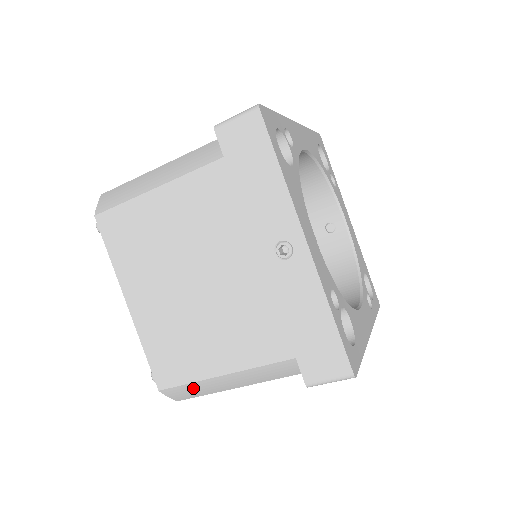
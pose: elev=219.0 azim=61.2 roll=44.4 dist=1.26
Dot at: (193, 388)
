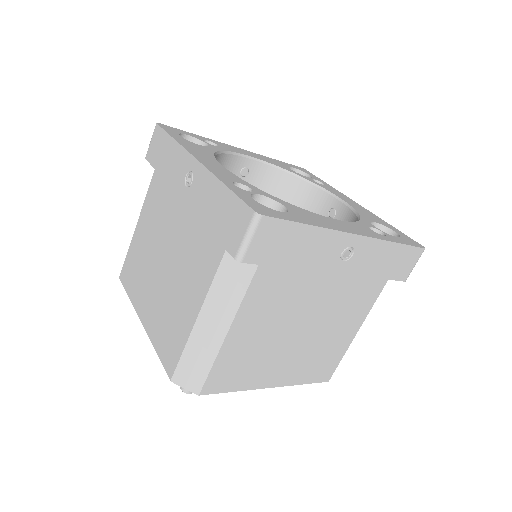
Dot at: (191, 358)
